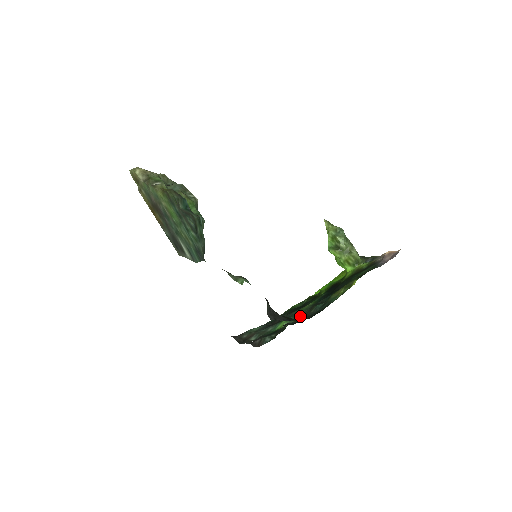
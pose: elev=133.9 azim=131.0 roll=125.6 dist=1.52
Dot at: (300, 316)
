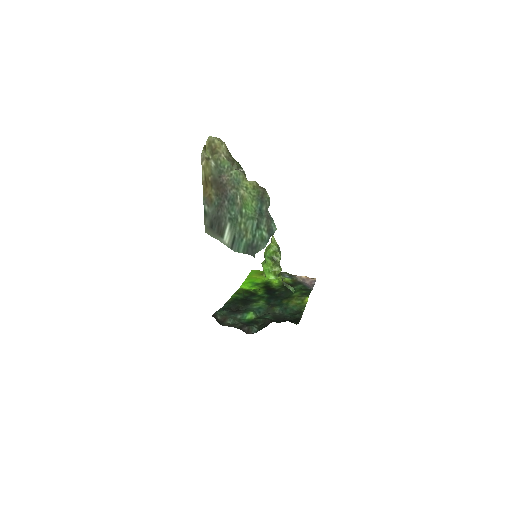
Dot at: (263, 312)
